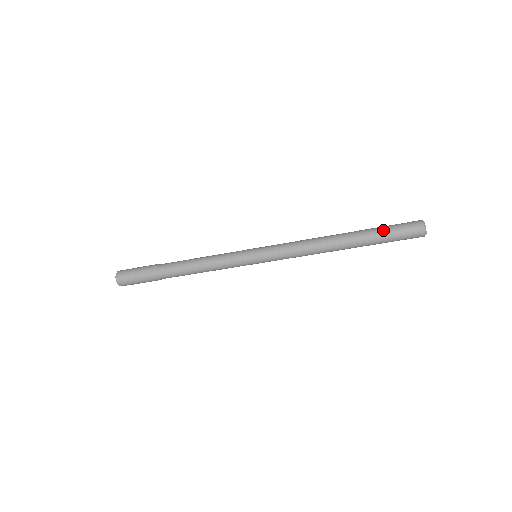
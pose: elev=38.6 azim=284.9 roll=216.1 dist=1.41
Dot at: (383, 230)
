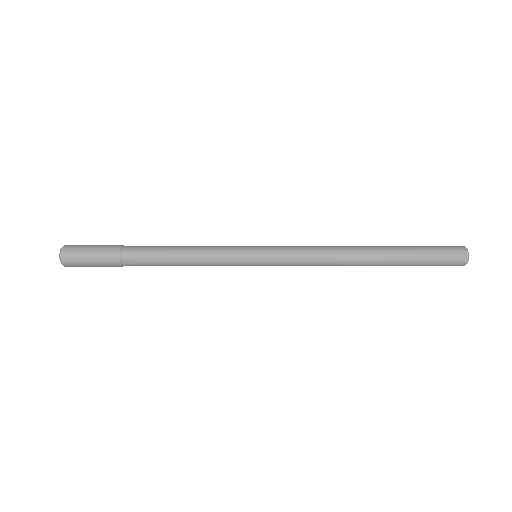
Dot at: (419, 249)
